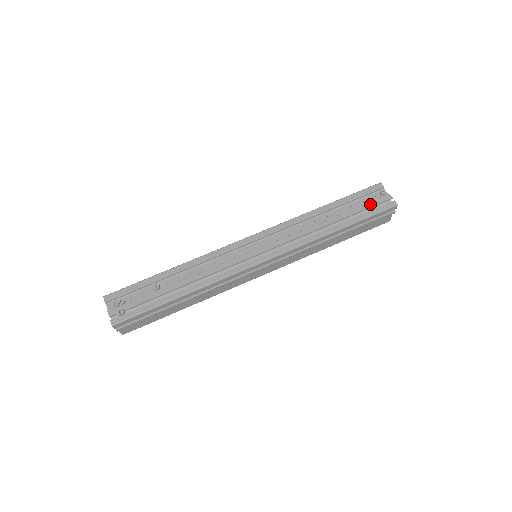
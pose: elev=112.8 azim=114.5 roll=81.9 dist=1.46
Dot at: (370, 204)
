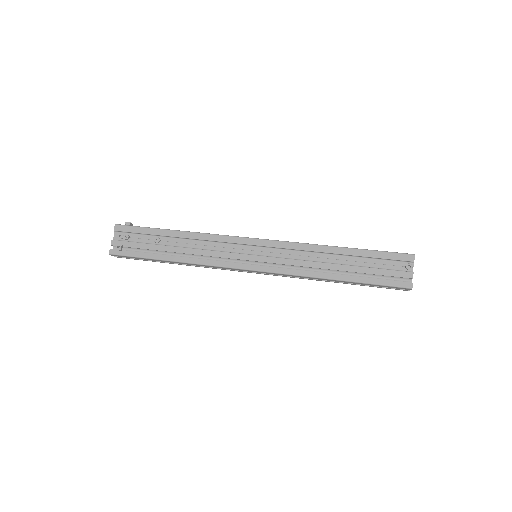
Dot at: (386, 272)
